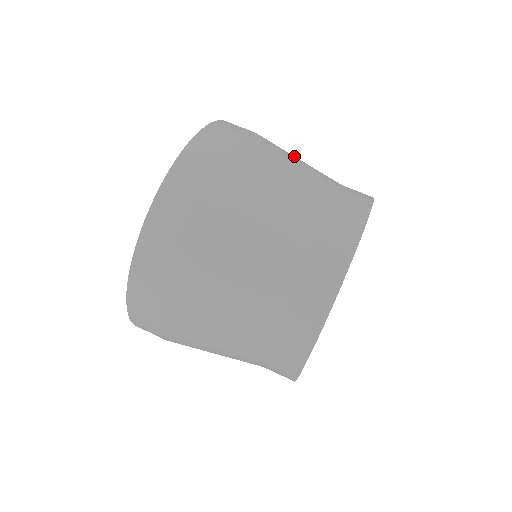
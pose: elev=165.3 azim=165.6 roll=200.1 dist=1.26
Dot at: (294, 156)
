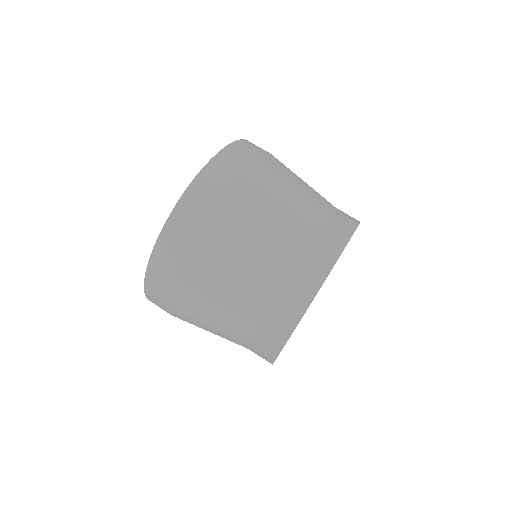
Dot at: occluded
